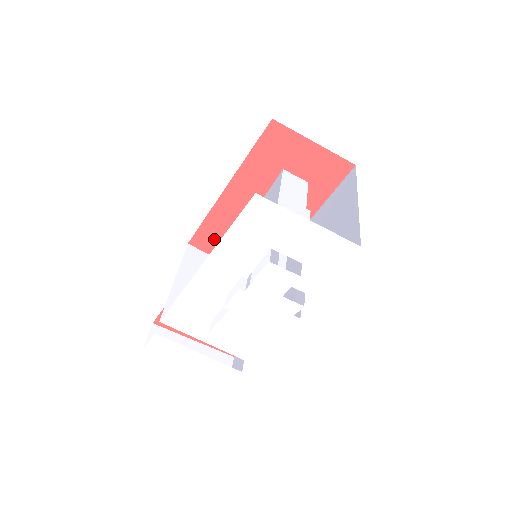
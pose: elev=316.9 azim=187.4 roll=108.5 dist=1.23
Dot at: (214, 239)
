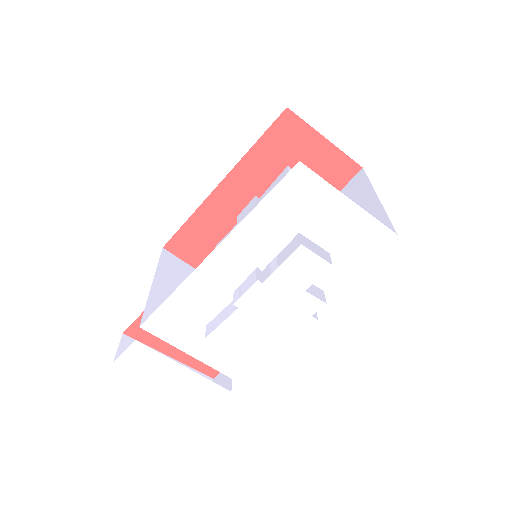
Dot at: (195, 244)
